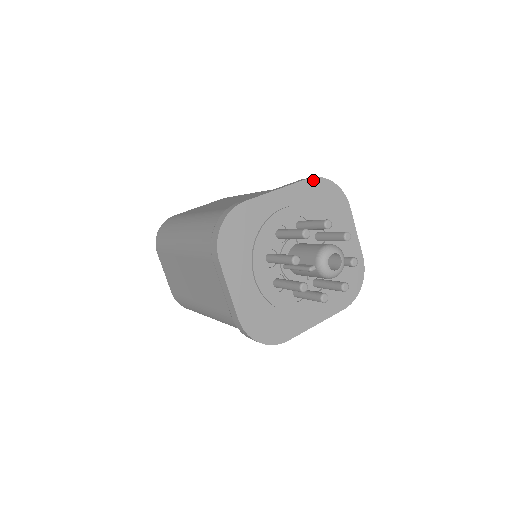
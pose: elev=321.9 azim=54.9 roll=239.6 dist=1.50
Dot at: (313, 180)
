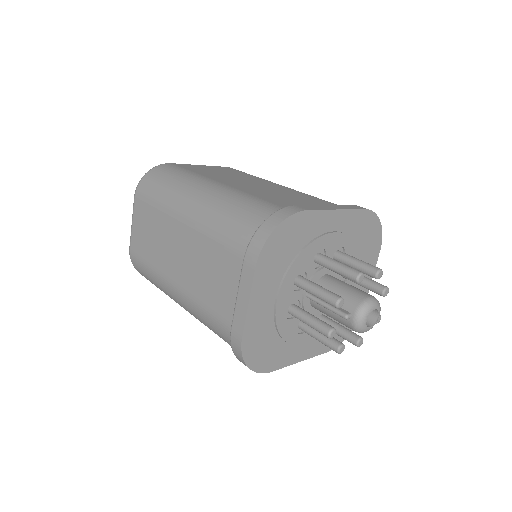
Dot at: (368, 212)
